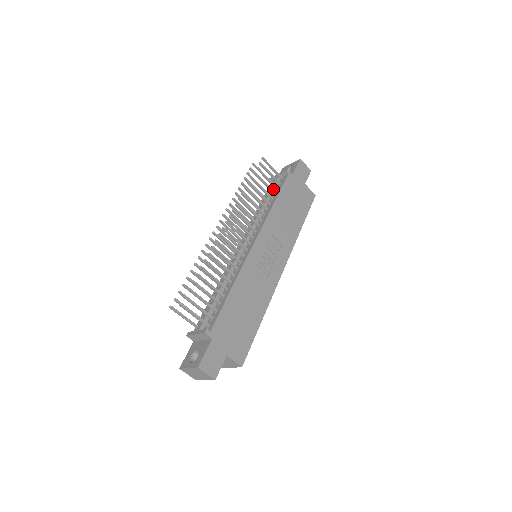
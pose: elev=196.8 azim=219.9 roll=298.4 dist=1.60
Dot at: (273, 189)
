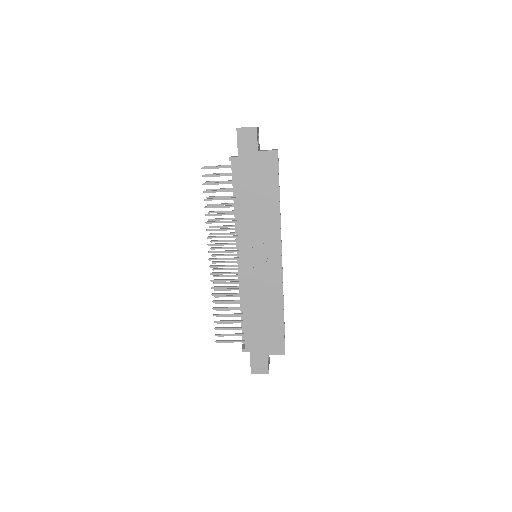
Dot at: occluded
